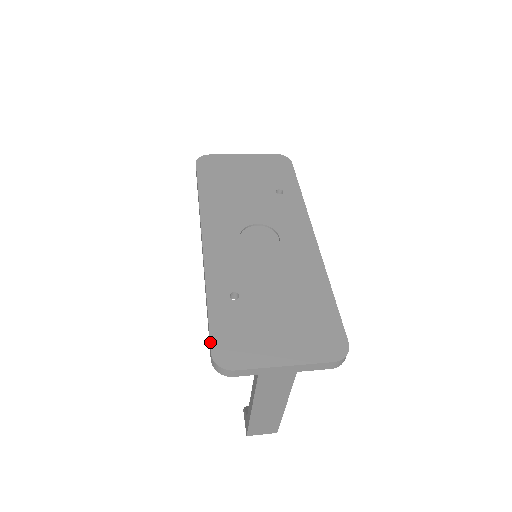
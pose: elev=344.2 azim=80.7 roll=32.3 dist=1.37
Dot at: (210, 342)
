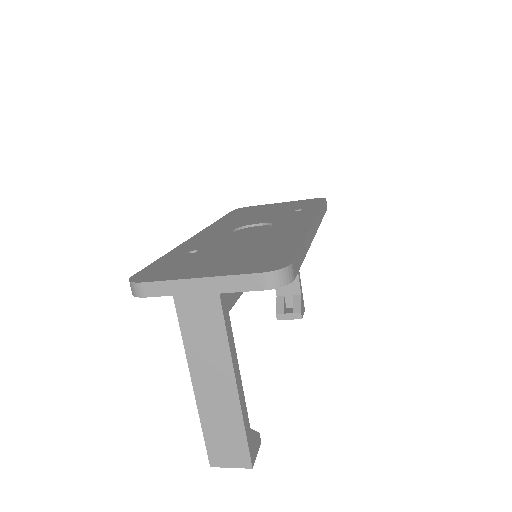
Dot at: (139, 271)
